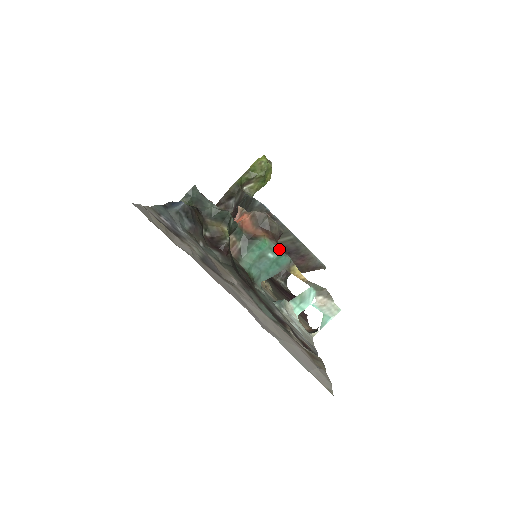
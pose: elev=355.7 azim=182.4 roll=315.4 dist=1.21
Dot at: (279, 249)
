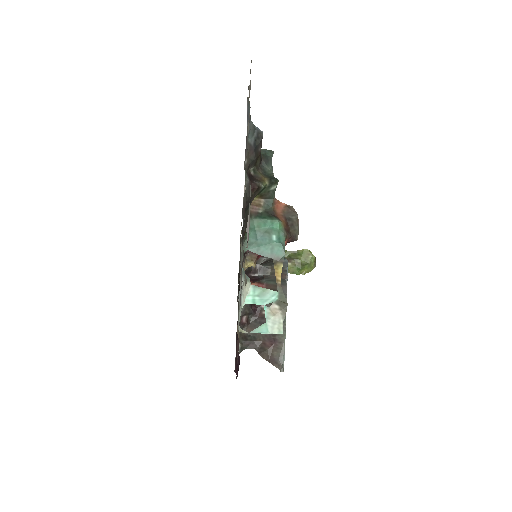
Dot at: (284, 240)
